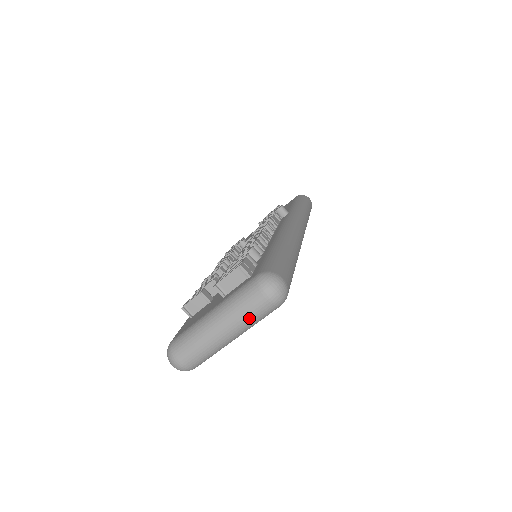
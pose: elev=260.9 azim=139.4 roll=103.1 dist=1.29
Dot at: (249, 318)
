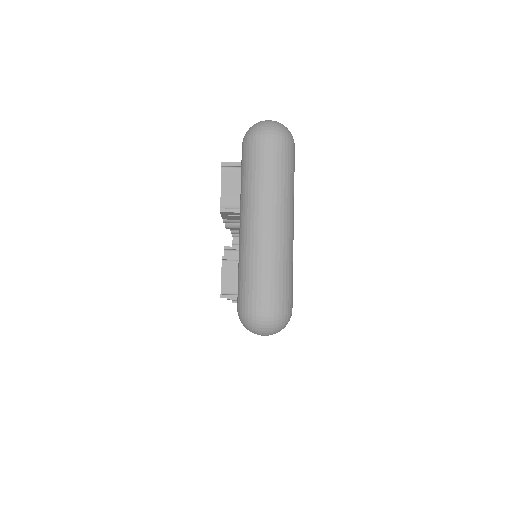
Dot at: (278, 176)
